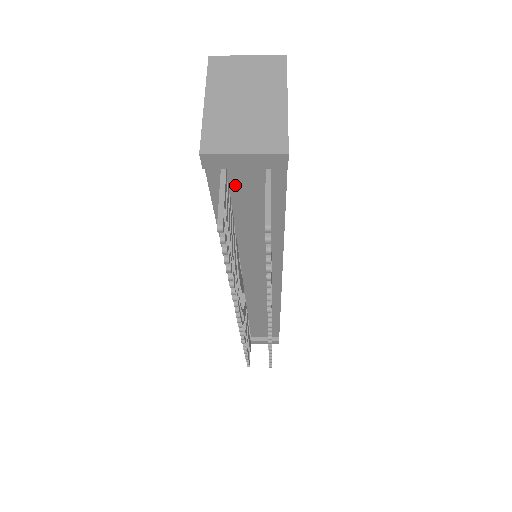
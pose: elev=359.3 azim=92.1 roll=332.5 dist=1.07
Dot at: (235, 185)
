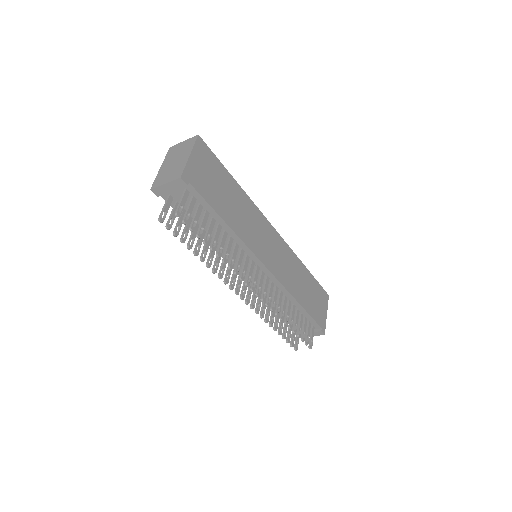
Dot at: occluded
